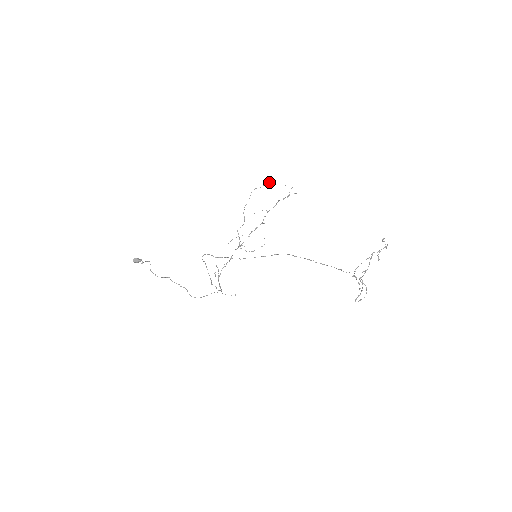
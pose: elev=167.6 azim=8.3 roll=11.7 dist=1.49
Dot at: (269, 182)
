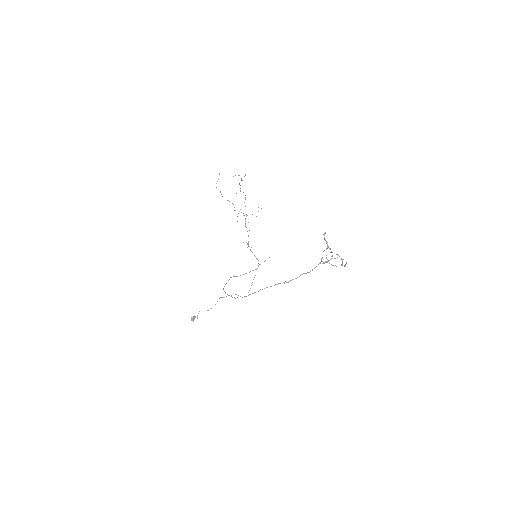
Dot at: occluded
